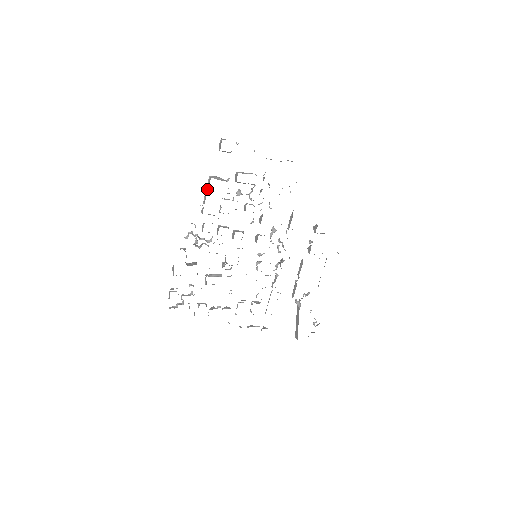
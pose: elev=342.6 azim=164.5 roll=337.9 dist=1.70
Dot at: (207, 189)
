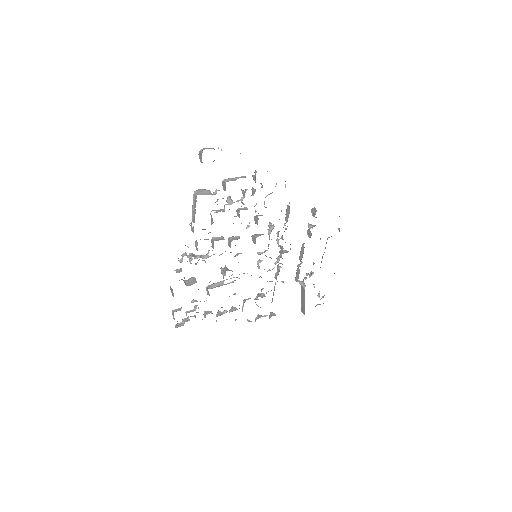
Dot at: (194, 207)
